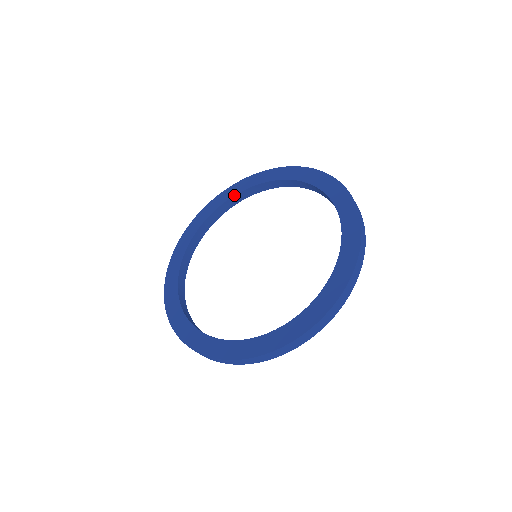
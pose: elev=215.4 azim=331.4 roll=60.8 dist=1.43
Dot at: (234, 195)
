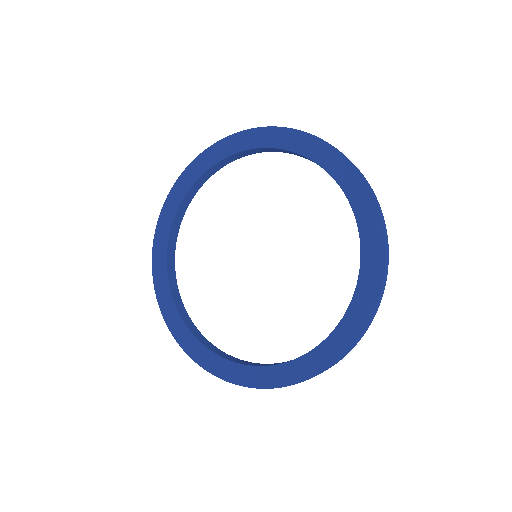
Dot at: (169, 234)
